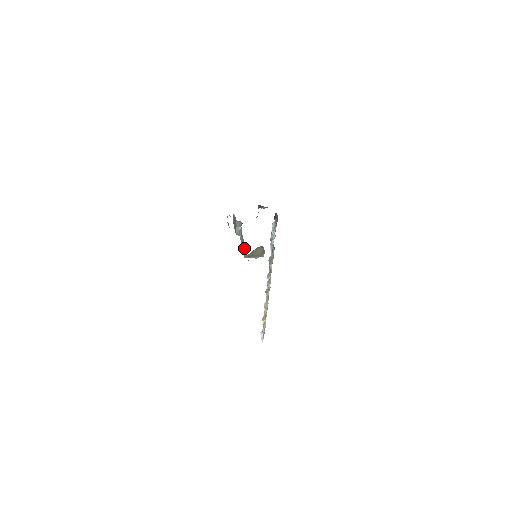
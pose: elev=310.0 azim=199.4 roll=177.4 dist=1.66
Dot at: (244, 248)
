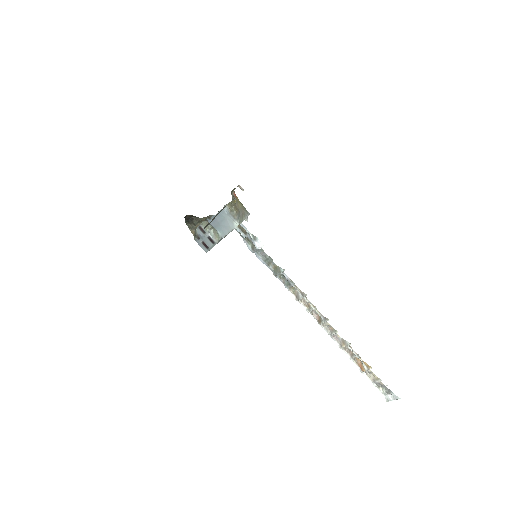
Dot at: (227, 215)
